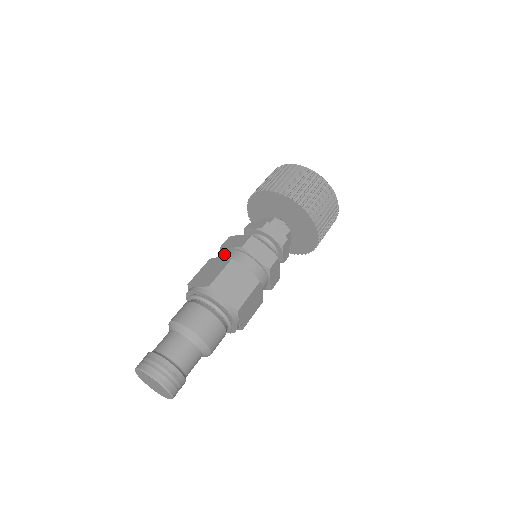
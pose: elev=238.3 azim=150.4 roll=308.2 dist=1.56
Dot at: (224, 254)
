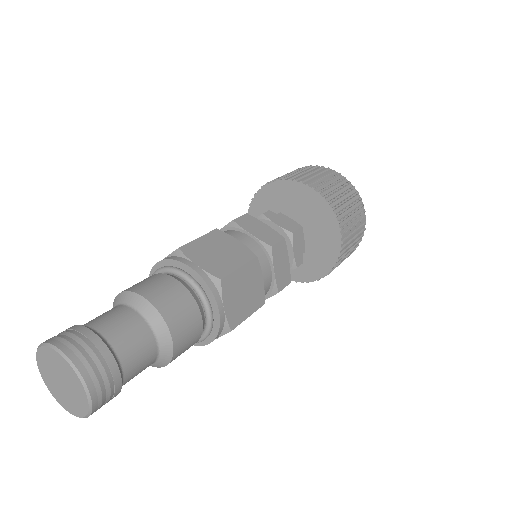
Dot at: occluded
